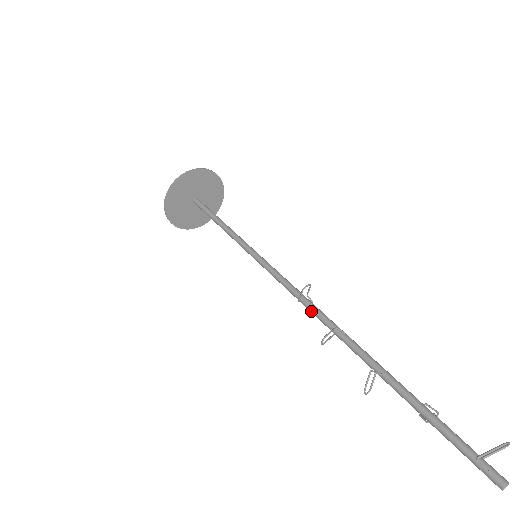
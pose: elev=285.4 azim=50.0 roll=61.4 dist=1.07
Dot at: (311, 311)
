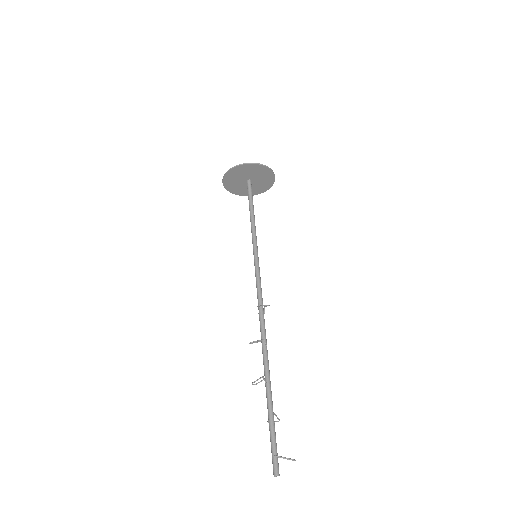
Dot at: (259, 318)
